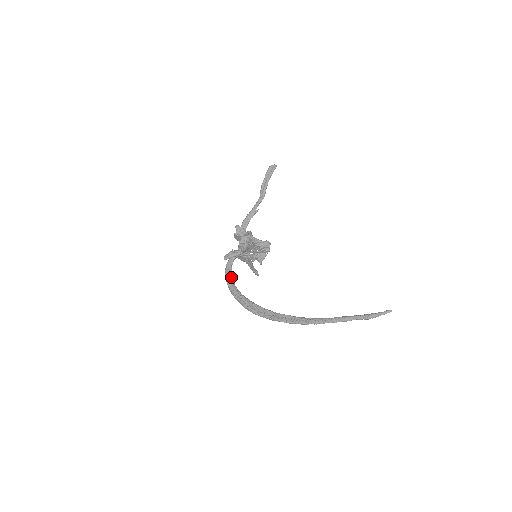
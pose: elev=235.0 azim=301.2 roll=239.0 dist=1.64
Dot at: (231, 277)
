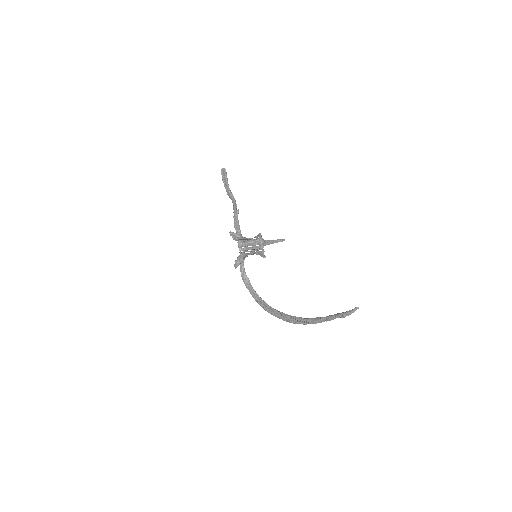
Dot at: (248, 281)
